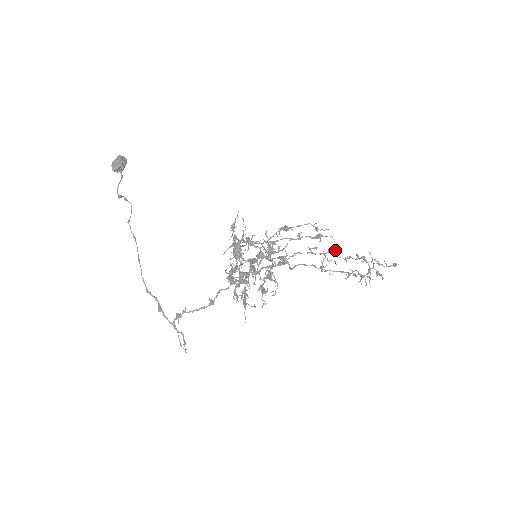
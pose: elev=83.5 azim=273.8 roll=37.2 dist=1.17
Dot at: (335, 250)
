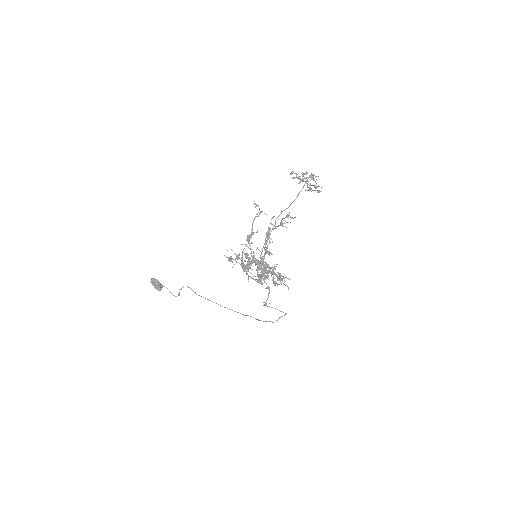
Dot at: occluded
